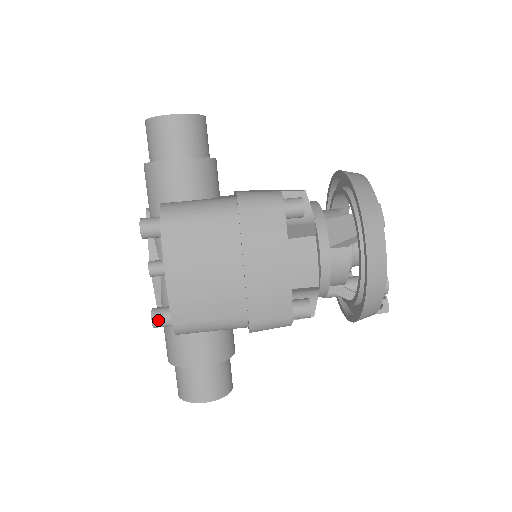
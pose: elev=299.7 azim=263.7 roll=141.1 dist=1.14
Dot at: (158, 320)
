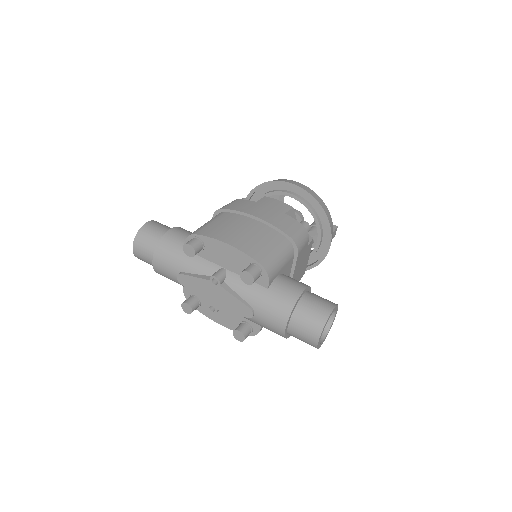
Dot at: (250, 269)
